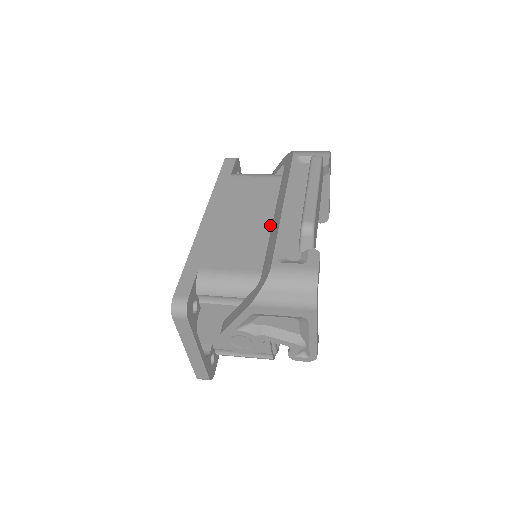
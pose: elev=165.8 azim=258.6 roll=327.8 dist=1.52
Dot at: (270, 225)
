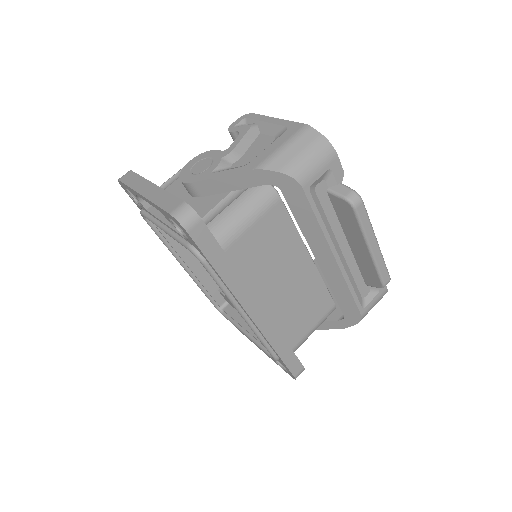
Dot at: (311, 267)
